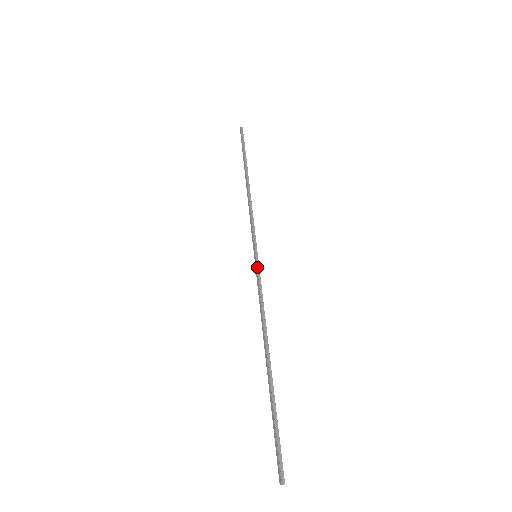
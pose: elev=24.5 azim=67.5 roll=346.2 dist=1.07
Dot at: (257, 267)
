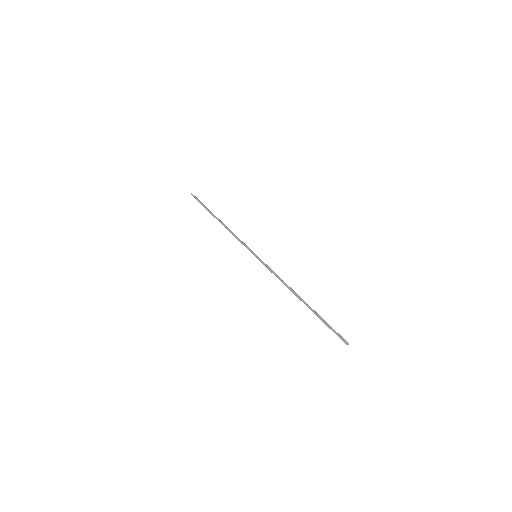
Dot at: (261, 261)
